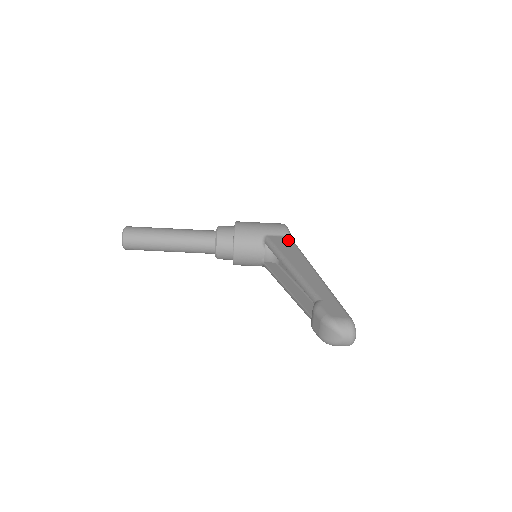
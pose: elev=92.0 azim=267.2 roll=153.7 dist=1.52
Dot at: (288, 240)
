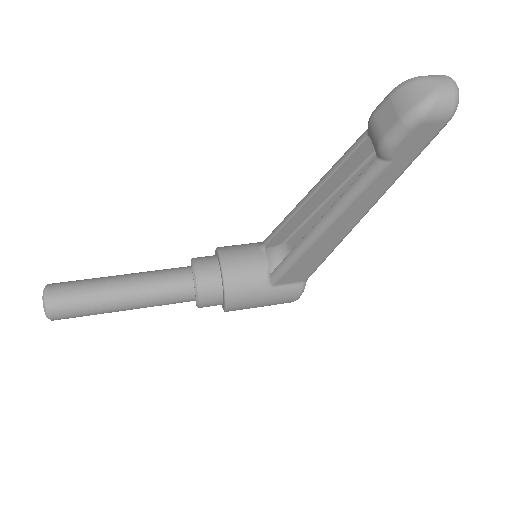
Dot at: occluded
